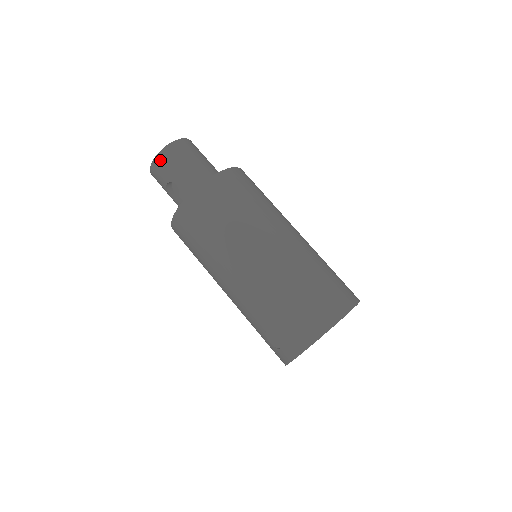
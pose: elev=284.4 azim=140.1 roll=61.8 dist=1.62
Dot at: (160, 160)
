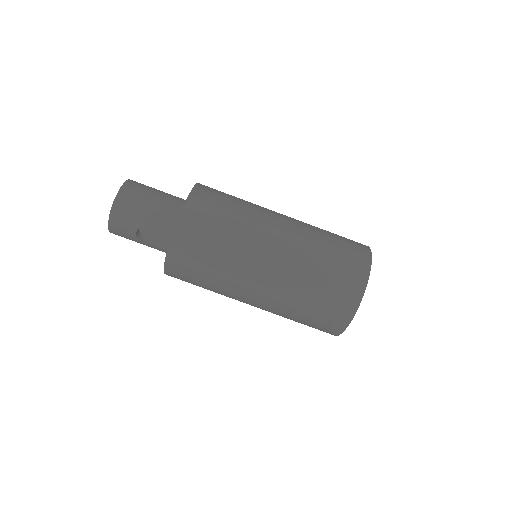
Dot at: (118, 212)
